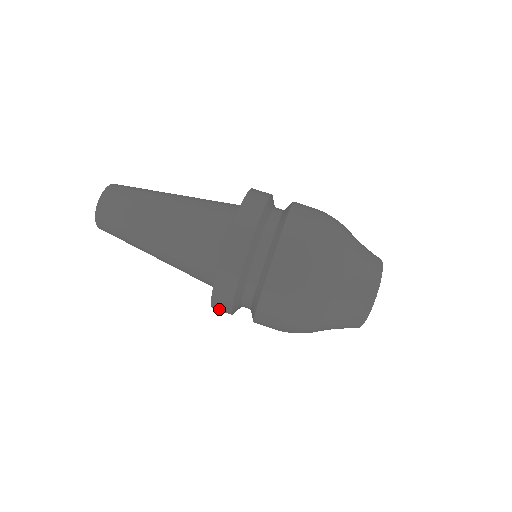
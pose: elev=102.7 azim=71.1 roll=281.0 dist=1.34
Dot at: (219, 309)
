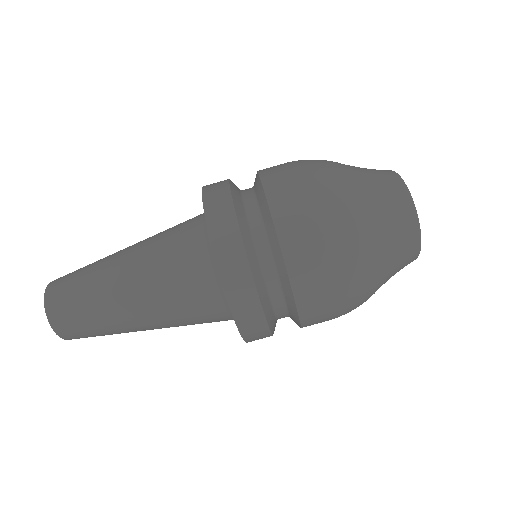
Dot at: (255, 339)
